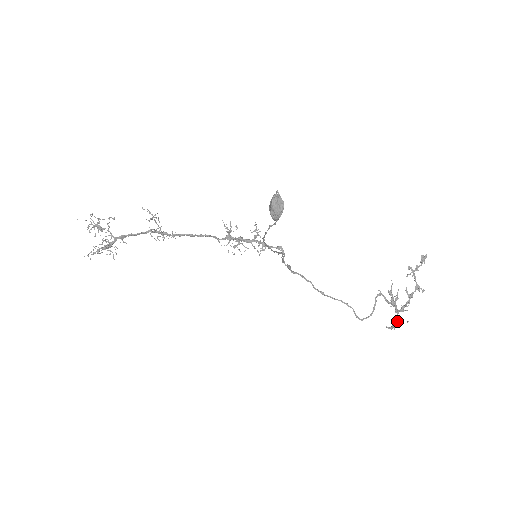
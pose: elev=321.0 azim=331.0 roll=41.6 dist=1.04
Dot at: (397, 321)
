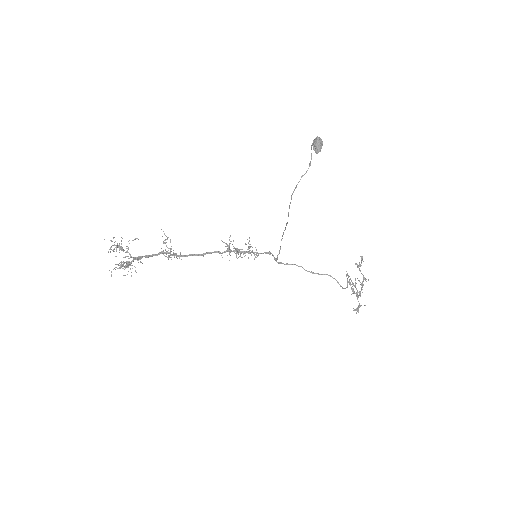
Dot at: (359, 303)
